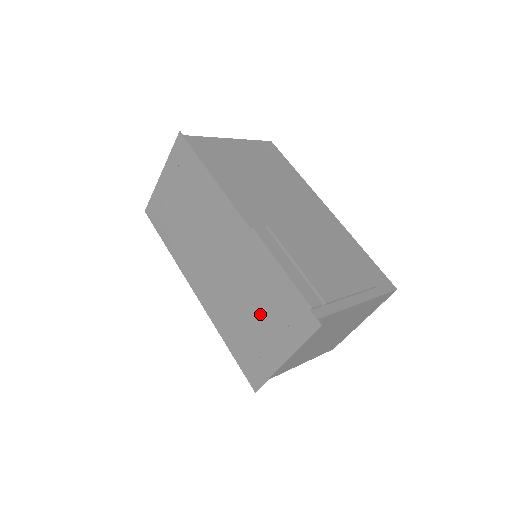
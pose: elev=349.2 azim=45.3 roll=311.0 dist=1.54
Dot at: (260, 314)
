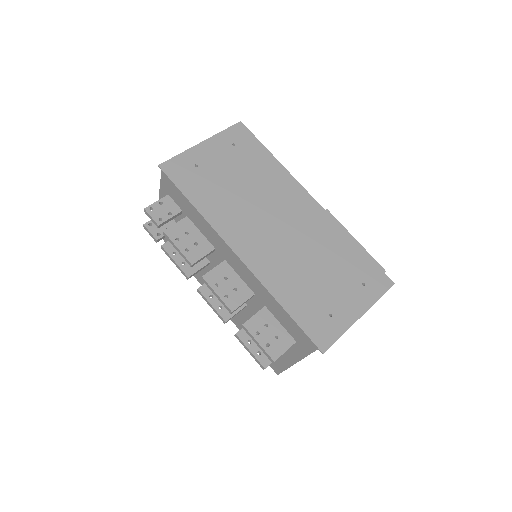
Dot at: (333, 276)
